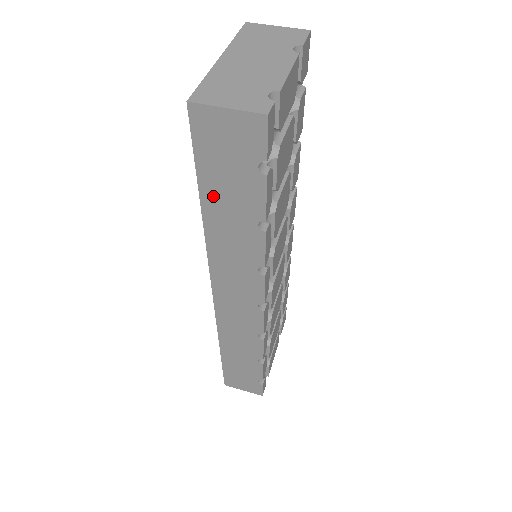
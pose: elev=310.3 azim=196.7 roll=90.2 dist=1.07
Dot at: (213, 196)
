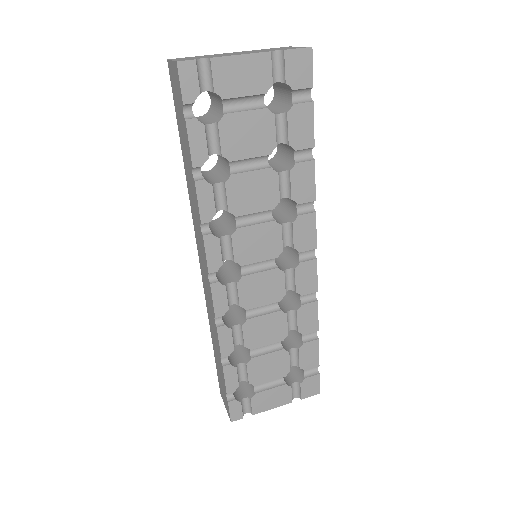
Dot at: (182, 144)
